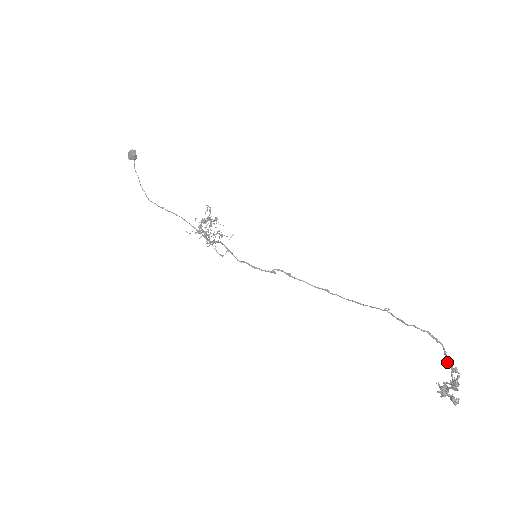
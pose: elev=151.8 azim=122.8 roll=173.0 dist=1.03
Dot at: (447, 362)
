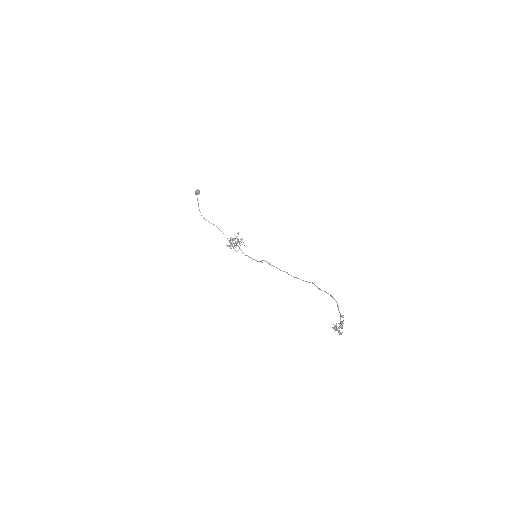
Dot at: occluded
